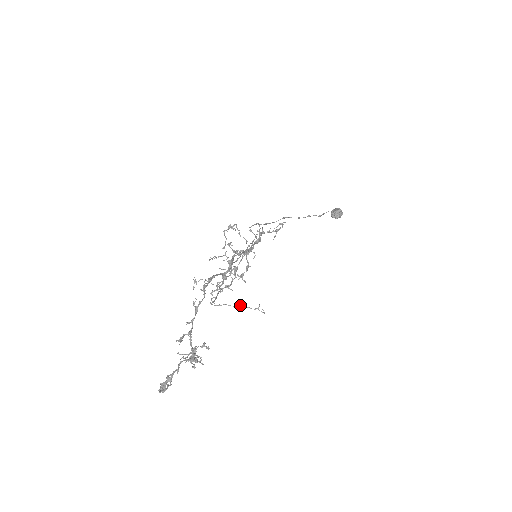
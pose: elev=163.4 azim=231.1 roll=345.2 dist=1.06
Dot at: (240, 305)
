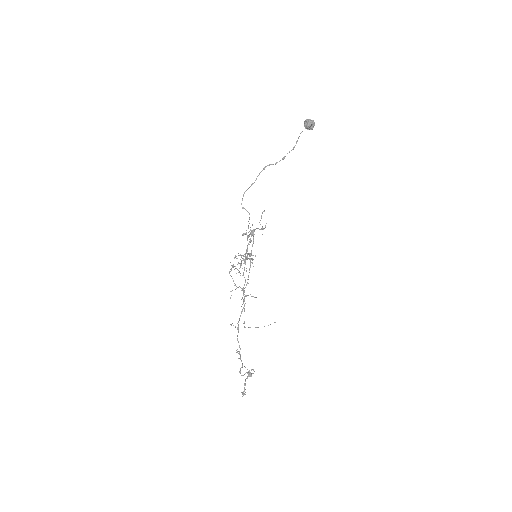
Dot at: occluded
